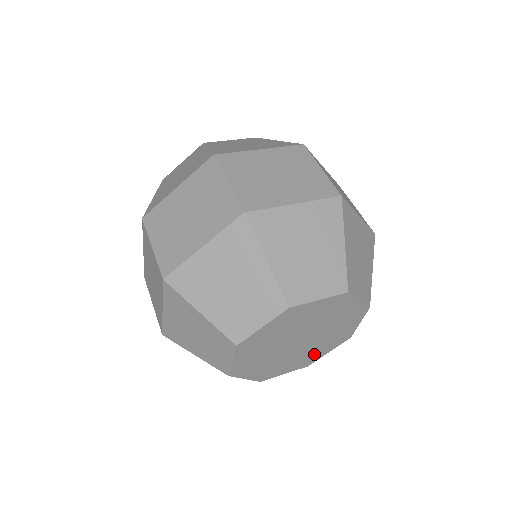
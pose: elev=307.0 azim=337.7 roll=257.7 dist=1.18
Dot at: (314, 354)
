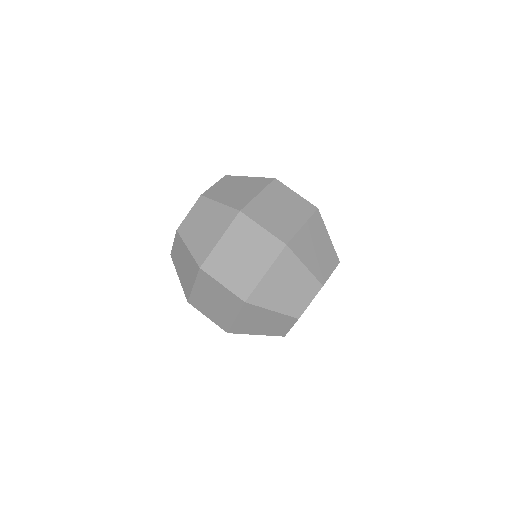
Dot at: occluded
